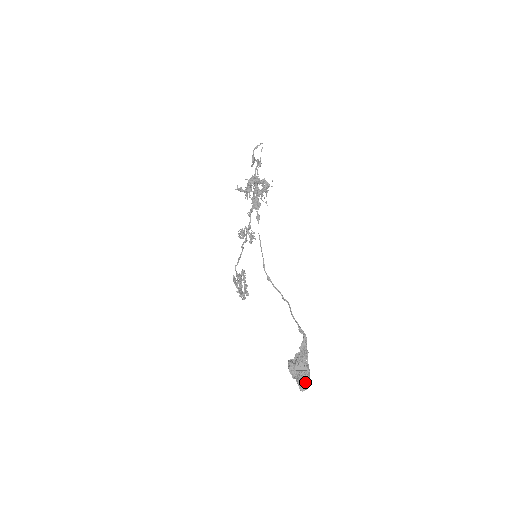
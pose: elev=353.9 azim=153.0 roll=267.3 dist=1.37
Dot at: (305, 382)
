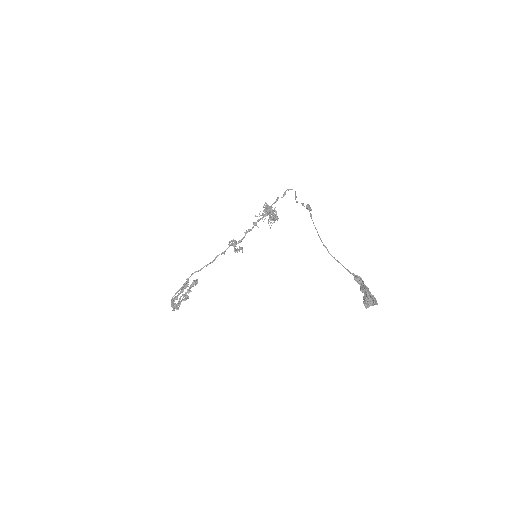
Dot at: (376, 300)
